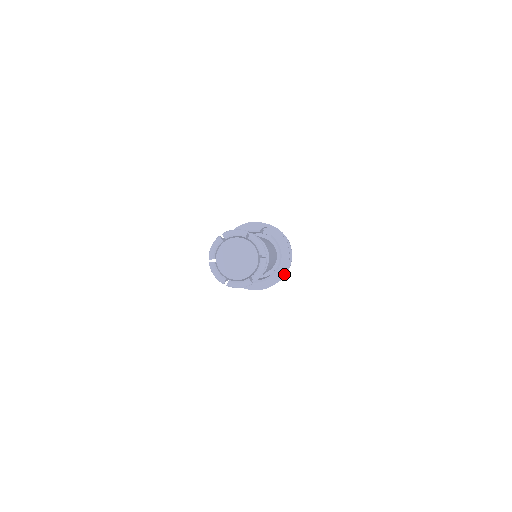
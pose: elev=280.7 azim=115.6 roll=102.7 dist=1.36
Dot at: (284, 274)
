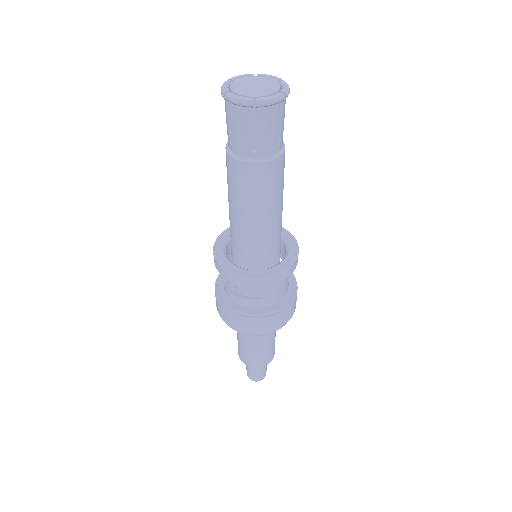
Dot at: (295, 292)
